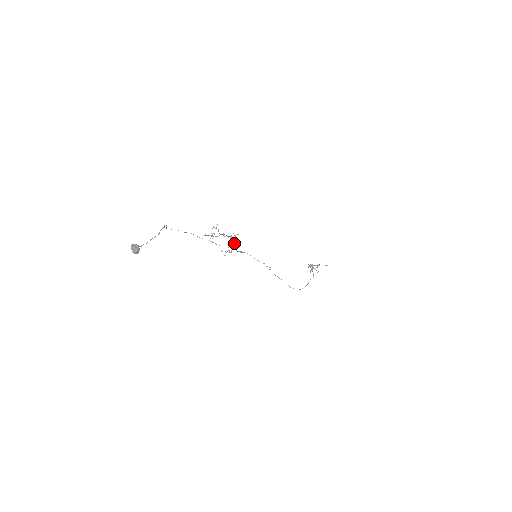
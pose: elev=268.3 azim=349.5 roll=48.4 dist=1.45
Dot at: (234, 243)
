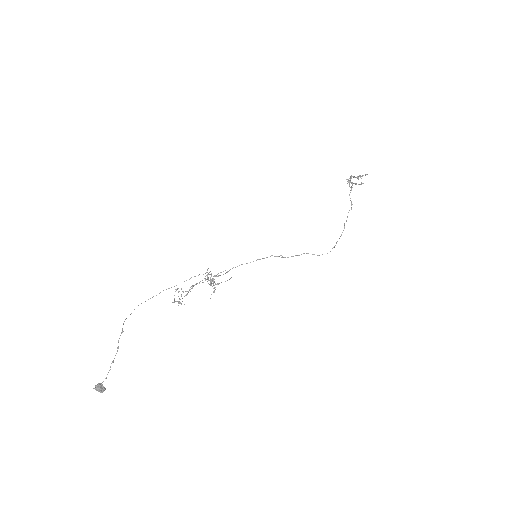
Dot at: (213, 282)
